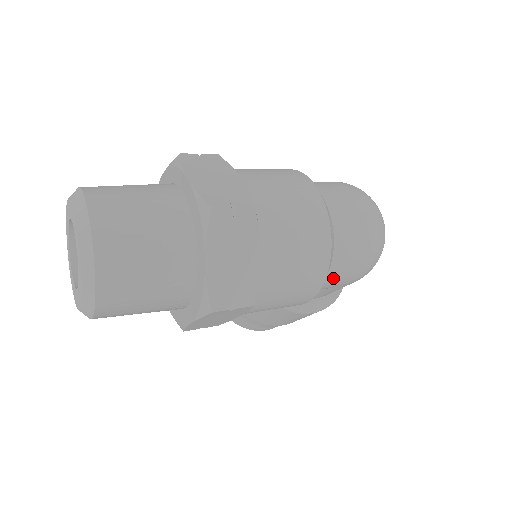
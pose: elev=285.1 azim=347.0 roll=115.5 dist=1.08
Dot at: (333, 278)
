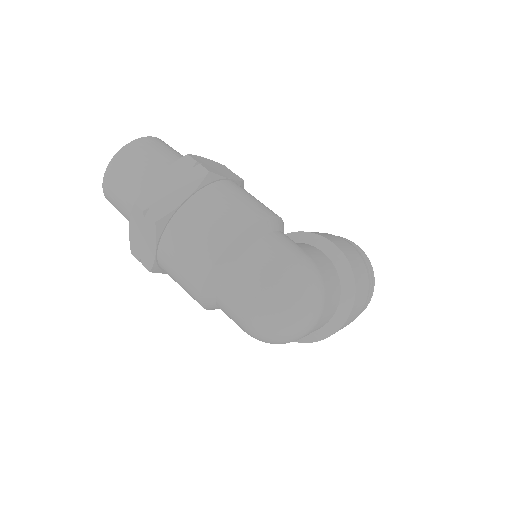
Dot at: occluded
